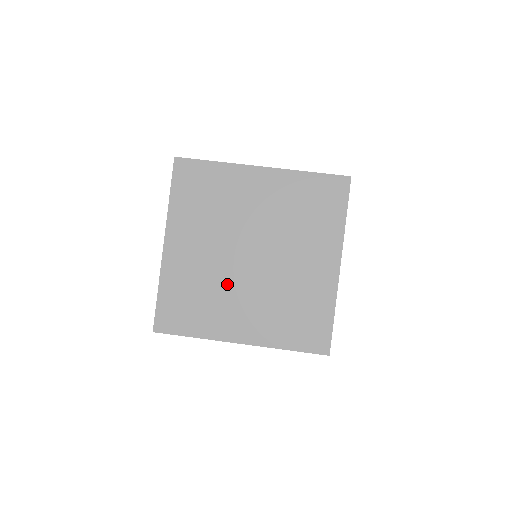
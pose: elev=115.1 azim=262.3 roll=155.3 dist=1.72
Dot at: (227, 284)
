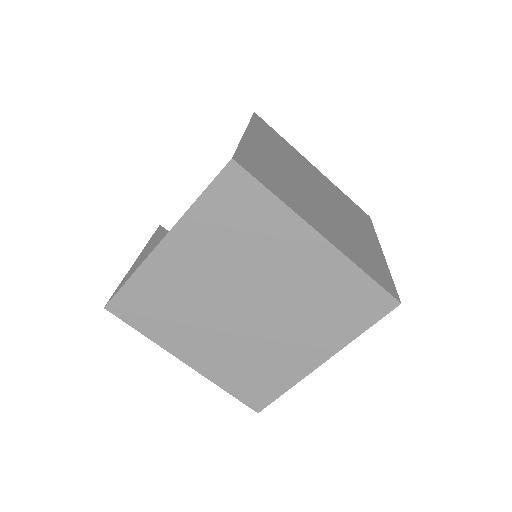
Dot at: (260, 341)
